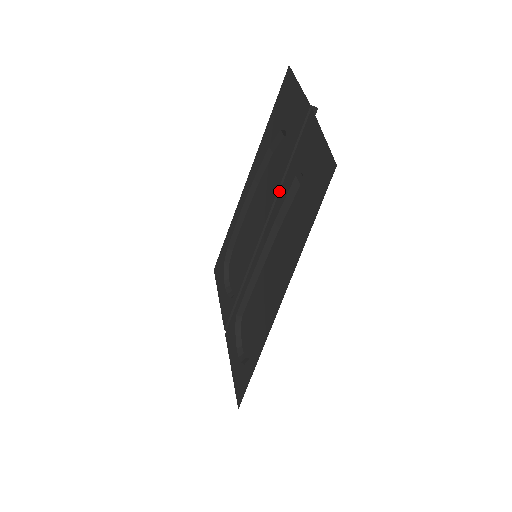
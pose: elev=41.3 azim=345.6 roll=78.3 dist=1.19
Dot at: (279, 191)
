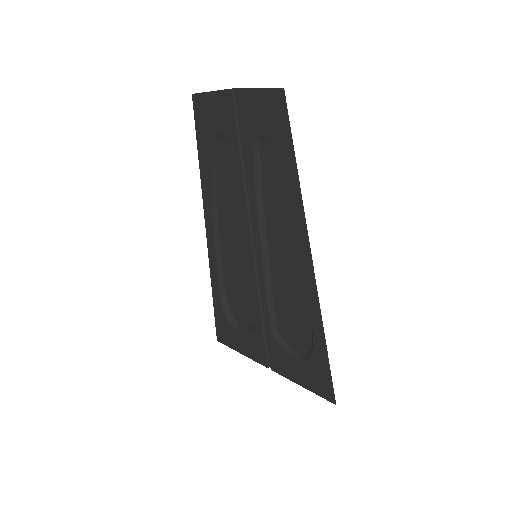
Dot at: (244, 178)
